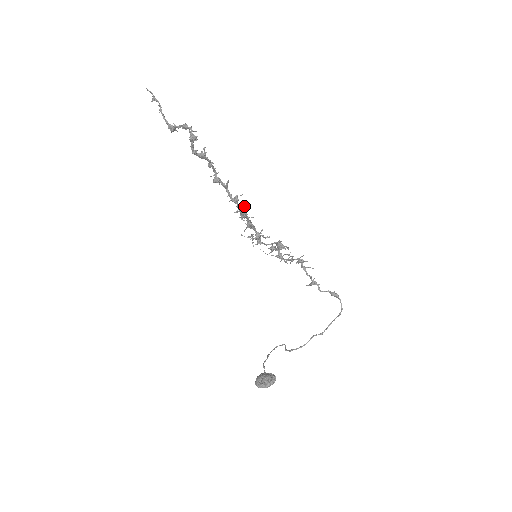
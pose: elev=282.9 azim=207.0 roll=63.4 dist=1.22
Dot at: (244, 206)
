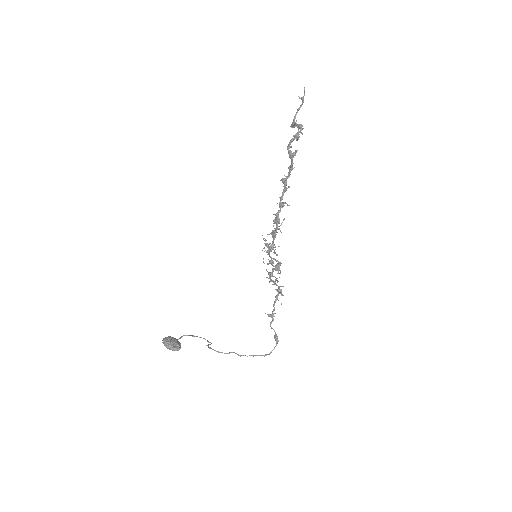
Dot at: (284, 219)
